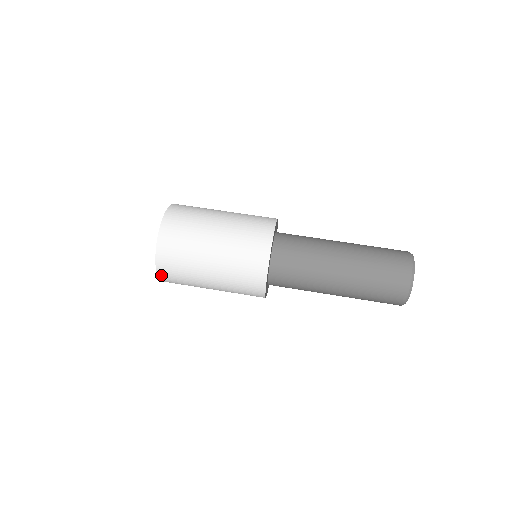
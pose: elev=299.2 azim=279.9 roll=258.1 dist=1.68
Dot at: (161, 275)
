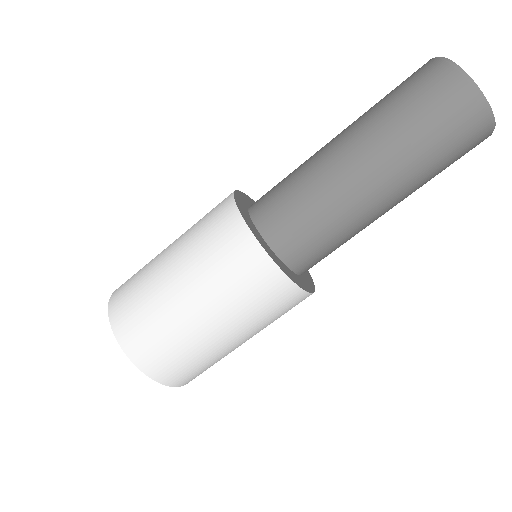
Dot at: occluded
